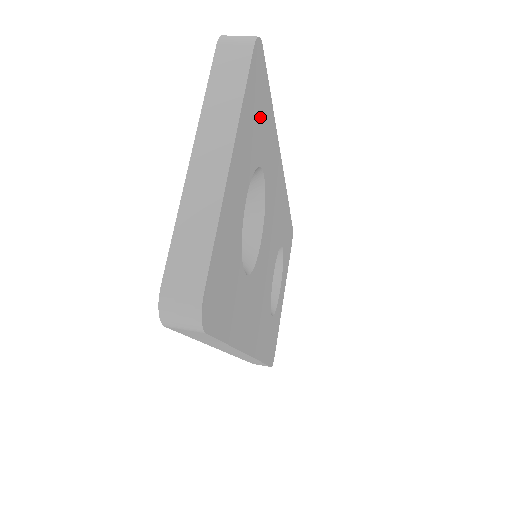
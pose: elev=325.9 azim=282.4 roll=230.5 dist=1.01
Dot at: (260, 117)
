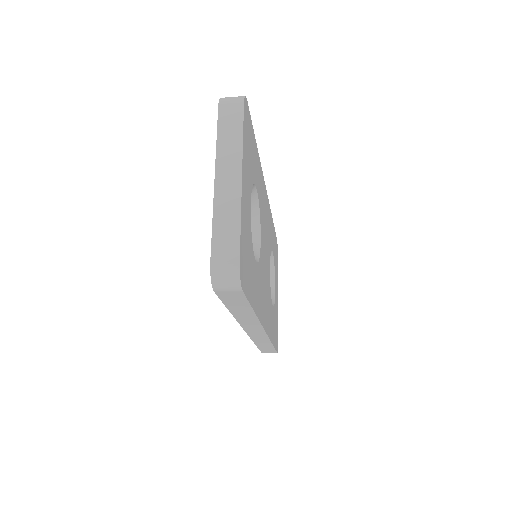
Dot at: (251, 149)
